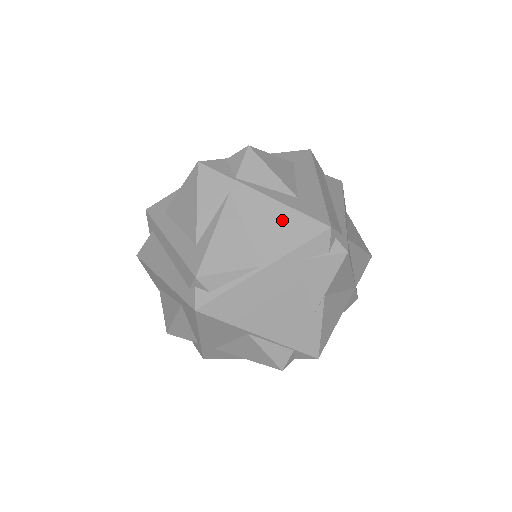
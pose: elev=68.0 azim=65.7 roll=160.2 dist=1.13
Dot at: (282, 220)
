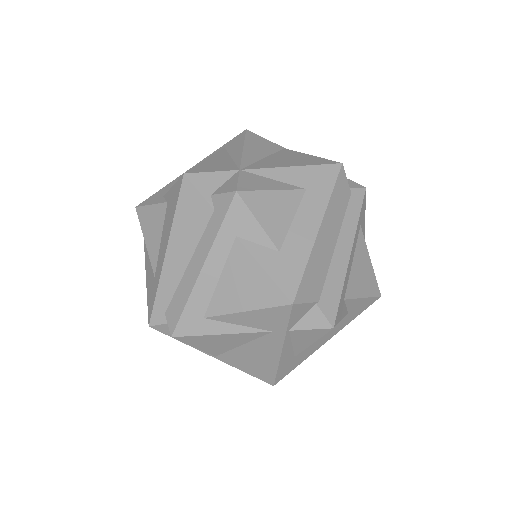
Dot at: (263, 364)
